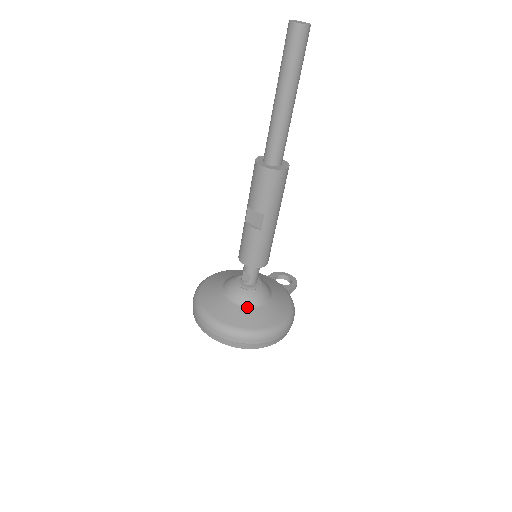
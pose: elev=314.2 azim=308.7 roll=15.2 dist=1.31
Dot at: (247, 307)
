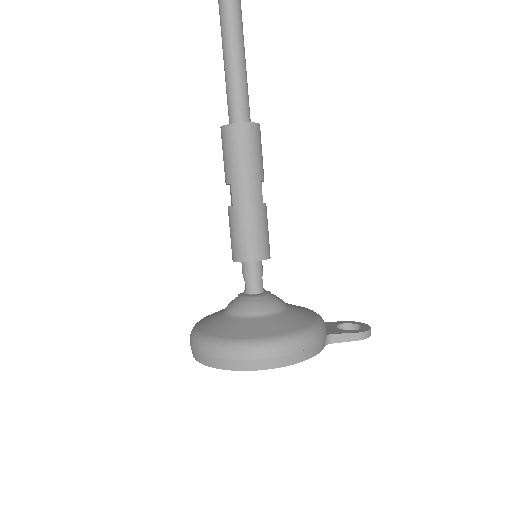
Dot at: (231, 316)
